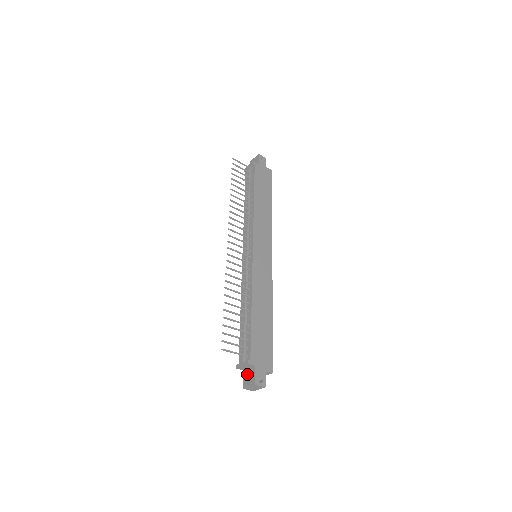
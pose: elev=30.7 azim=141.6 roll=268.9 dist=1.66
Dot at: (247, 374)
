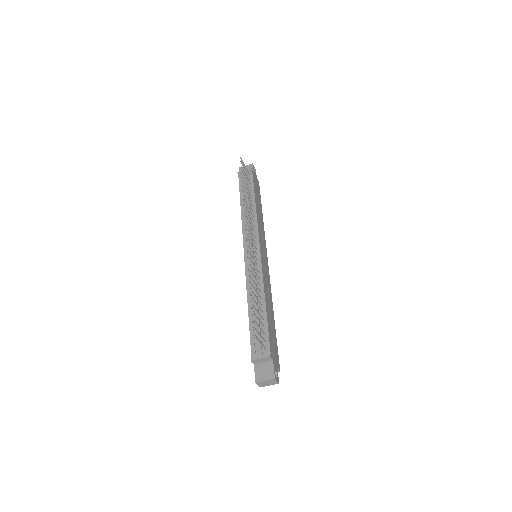
Dot at: (261, 368)
